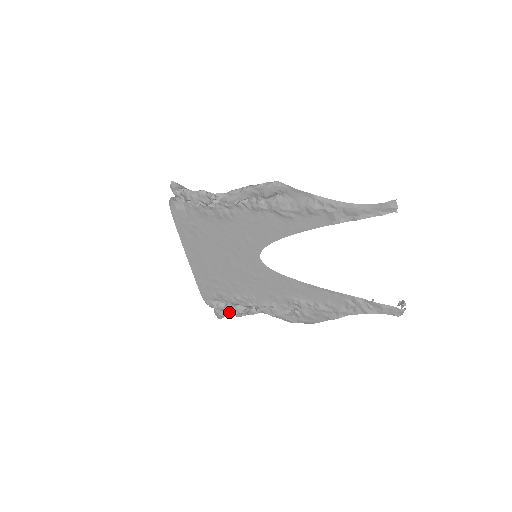
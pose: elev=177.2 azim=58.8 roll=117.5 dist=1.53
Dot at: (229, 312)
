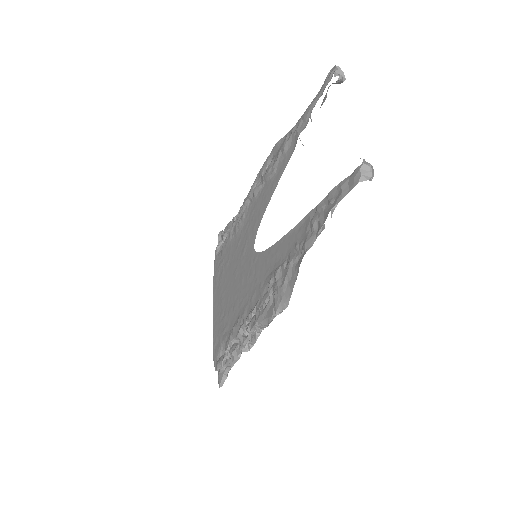
Dot at: (226, 361)
